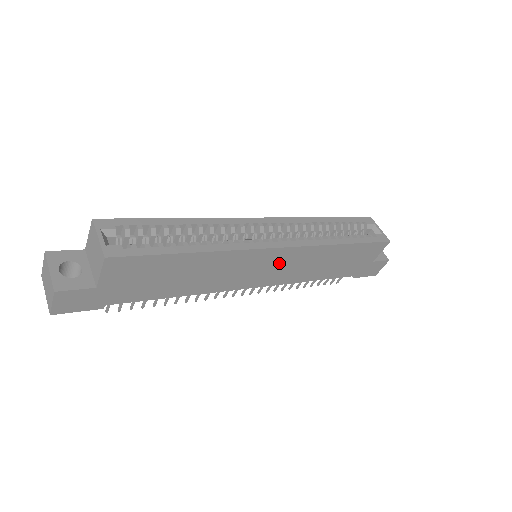
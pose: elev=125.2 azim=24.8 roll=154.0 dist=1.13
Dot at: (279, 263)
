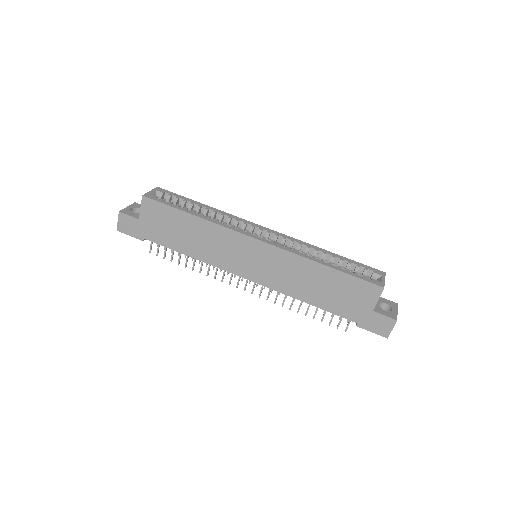
Dot at: (263, 259)
